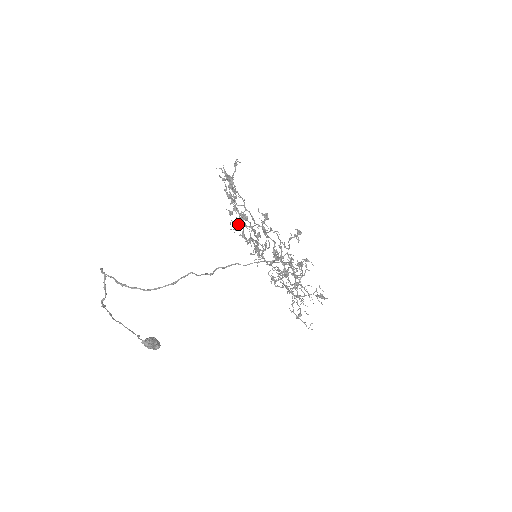
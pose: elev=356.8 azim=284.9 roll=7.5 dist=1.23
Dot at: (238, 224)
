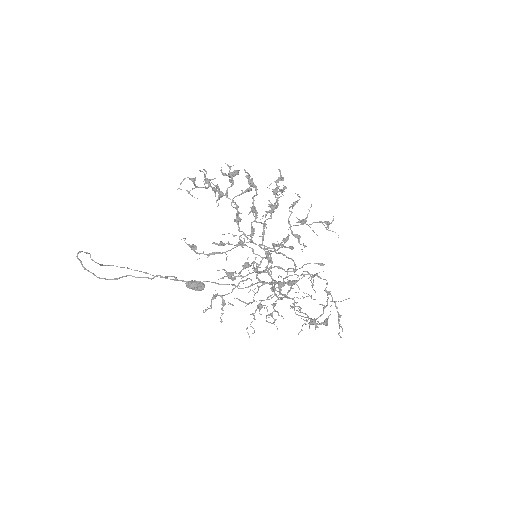
Dot at: occluded
